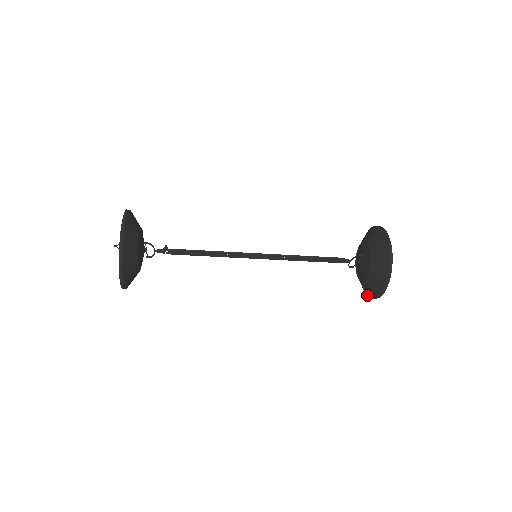
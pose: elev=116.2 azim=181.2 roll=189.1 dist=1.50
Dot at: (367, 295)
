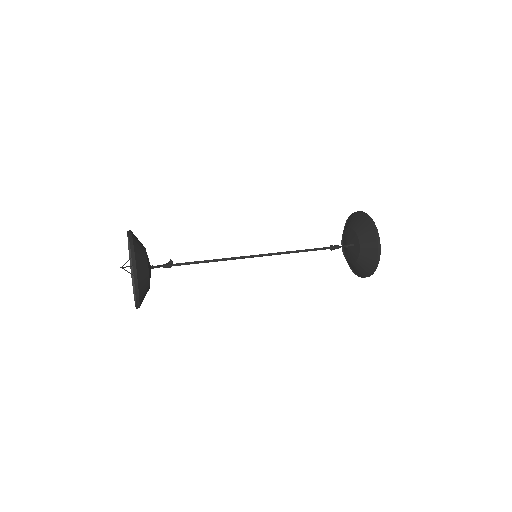
Dot at: occluded
